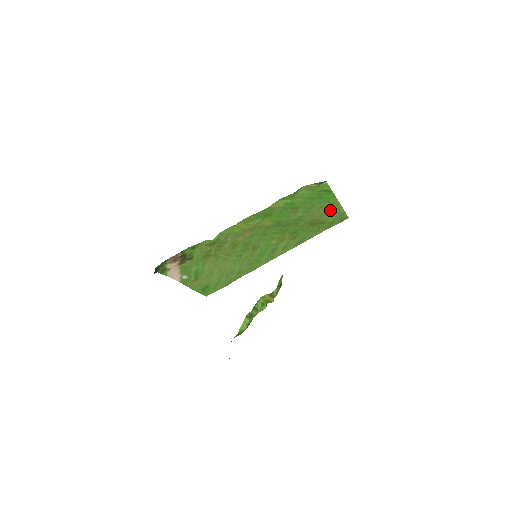
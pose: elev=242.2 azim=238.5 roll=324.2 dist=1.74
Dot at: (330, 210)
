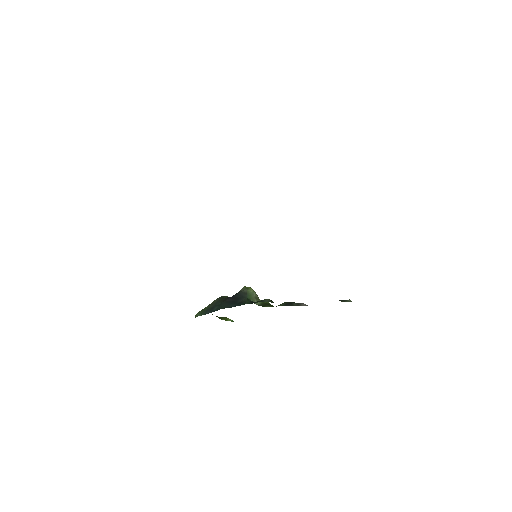
Dot at: occluded
